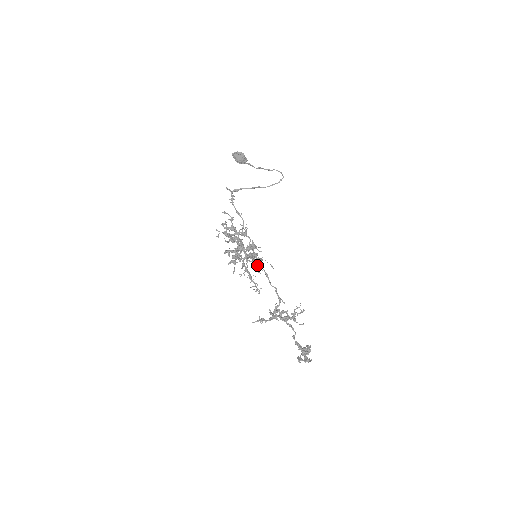
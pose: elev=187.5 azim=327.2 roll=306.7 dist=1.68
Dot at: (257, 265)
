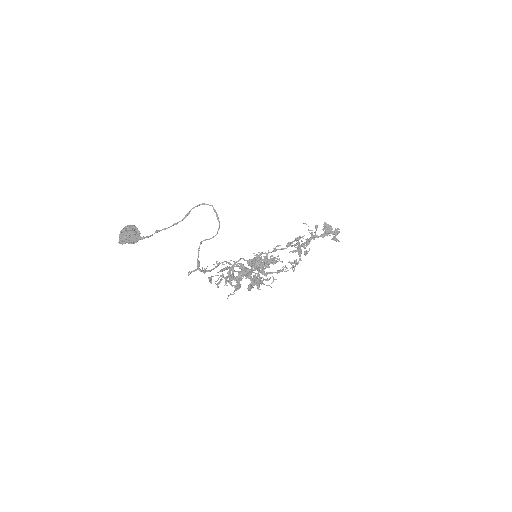
Dot at: (272, 261)
